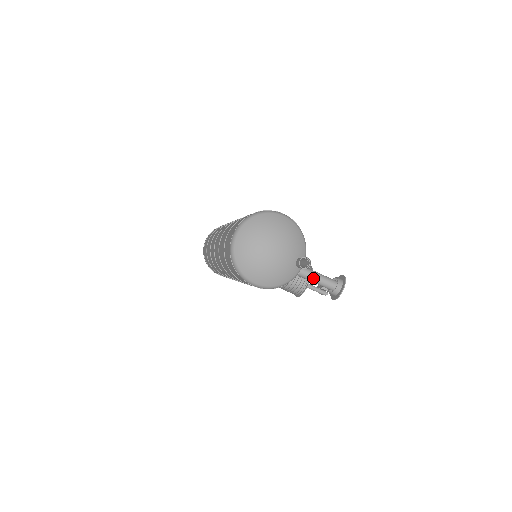
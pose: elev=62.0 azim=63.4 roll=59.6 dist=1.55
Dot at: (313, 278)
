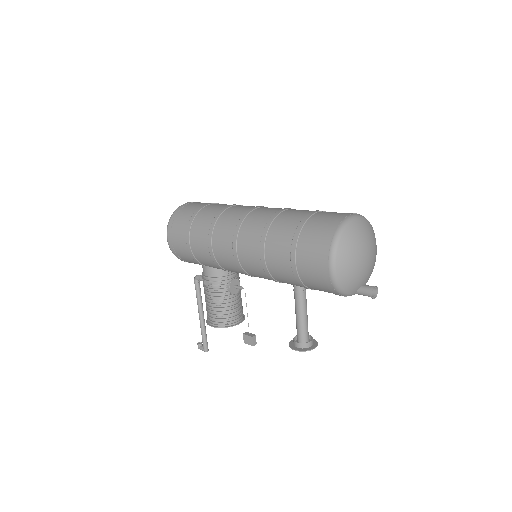
Dot at: (304, 316)
